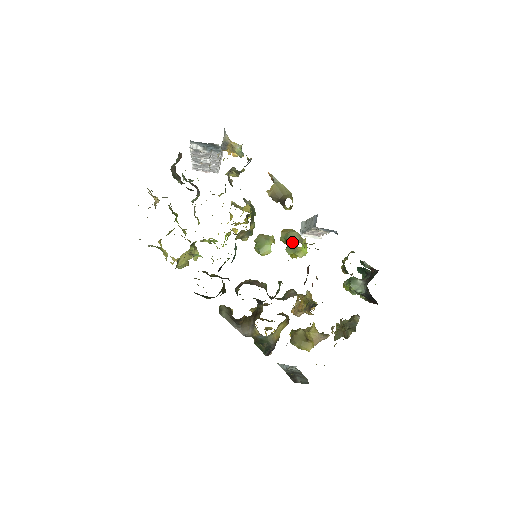
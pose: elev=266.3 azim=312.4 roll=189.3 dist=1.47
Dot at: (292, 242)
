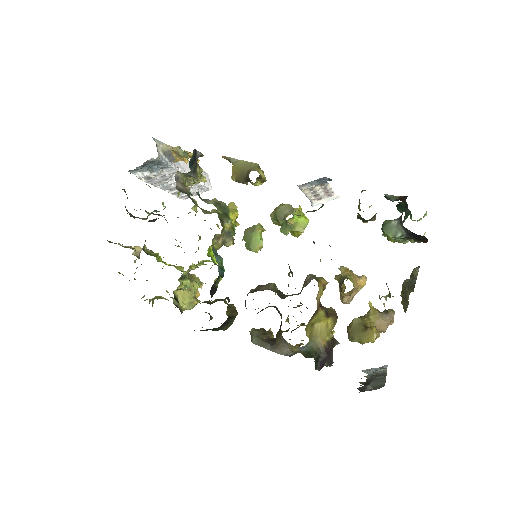
Dot at: (282, 219)
